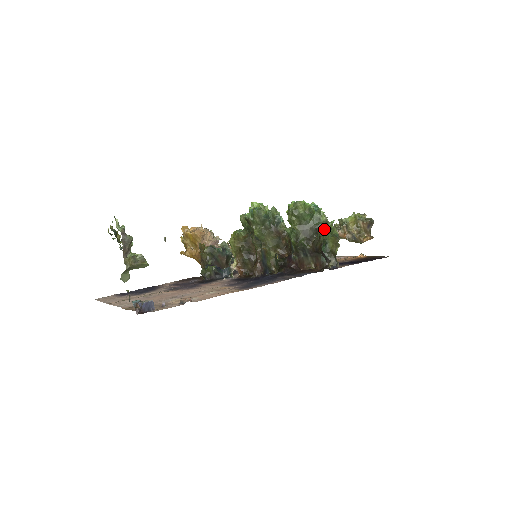
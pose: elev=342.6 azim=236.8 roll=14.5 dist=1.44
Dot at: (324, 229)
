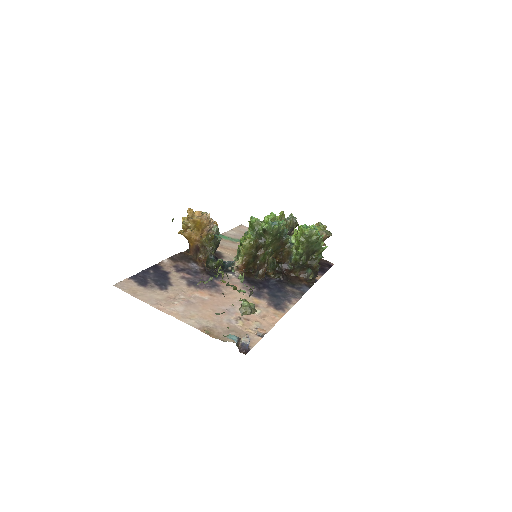
Dot at: (320, 252)
